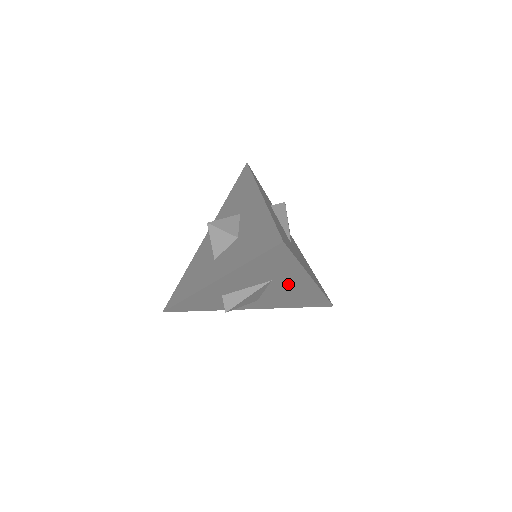
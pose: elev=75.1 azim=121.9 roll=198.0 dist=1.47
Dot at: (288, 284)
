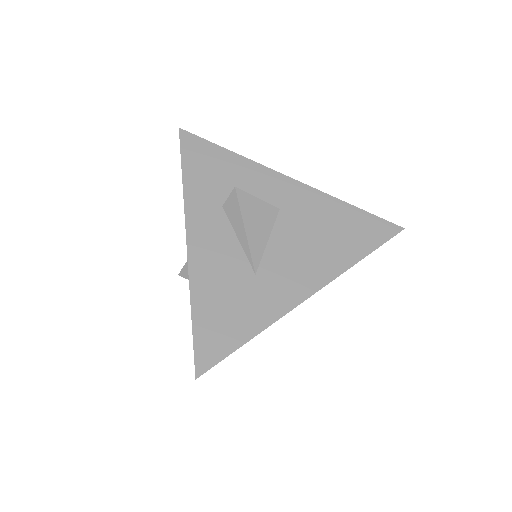
Dot at: occluded
